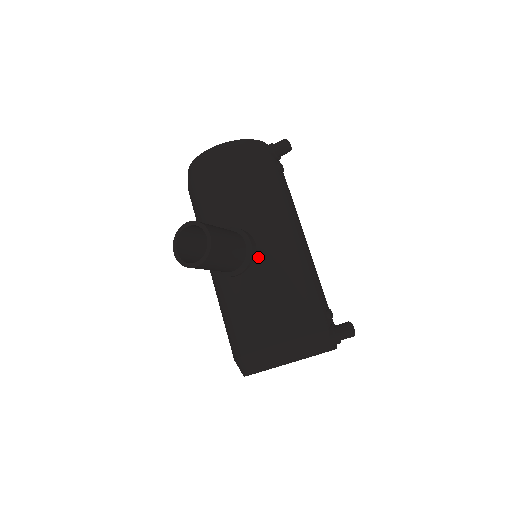
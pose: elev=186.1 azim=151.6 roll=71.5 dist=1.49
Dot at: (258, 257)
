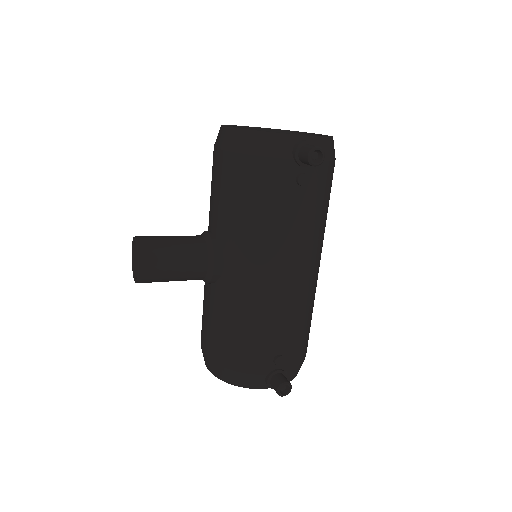
Dot at: (221, 280)
